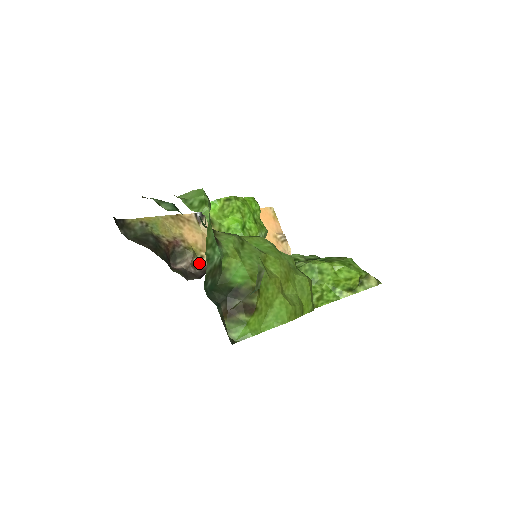
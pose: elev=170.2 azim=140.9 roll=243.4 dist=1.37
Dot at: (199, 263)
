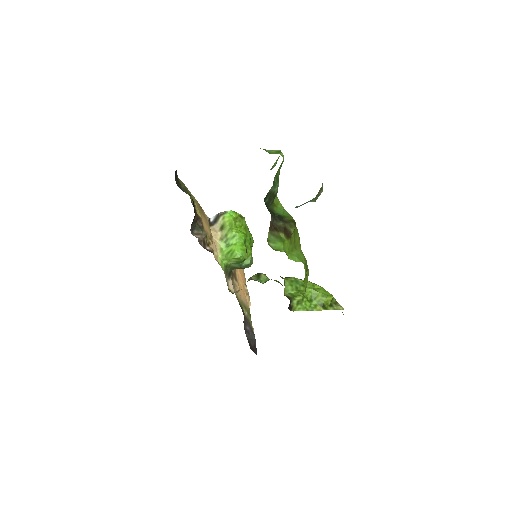
Dot at: (207, 245)
